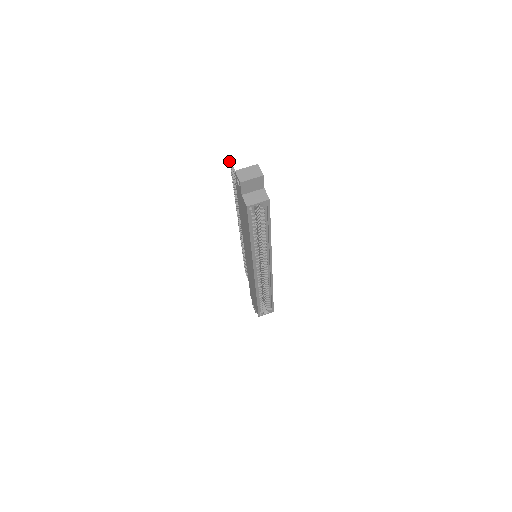
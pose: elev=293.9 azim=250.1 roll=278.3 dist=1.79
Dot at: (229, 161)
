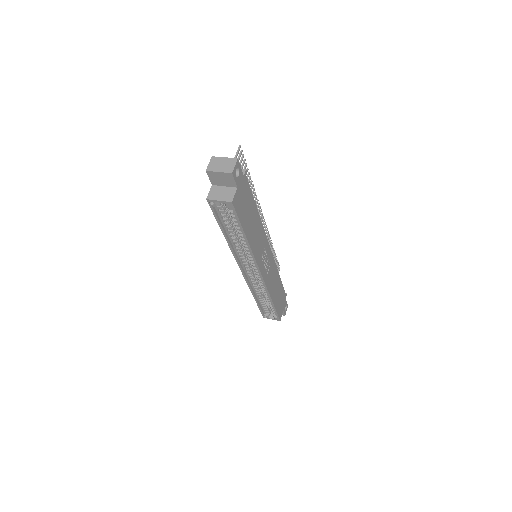
Dot at: occluded
